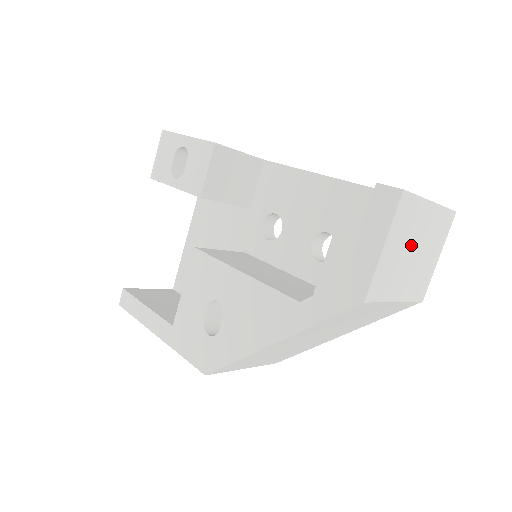
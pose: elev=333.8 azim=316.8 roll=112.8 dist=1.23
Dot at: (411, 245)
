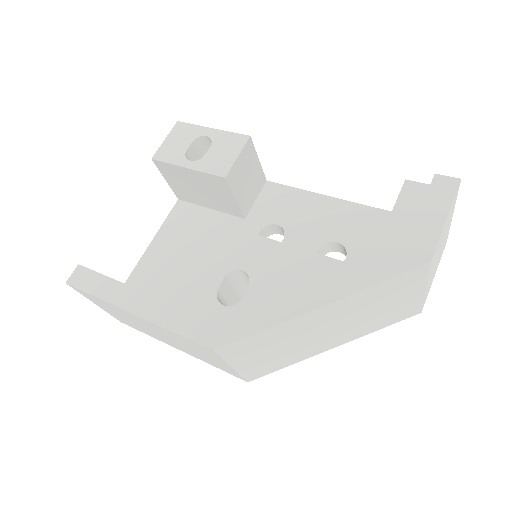
Dot at: occluded
